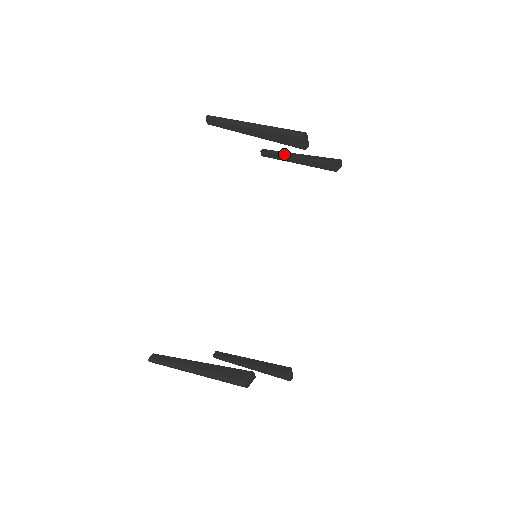
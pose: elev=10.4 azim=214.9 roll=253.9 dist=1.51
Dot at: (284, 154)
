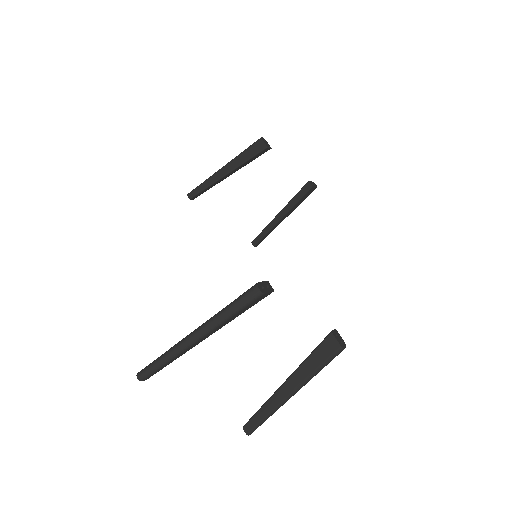
Dot at: (270, 223)
